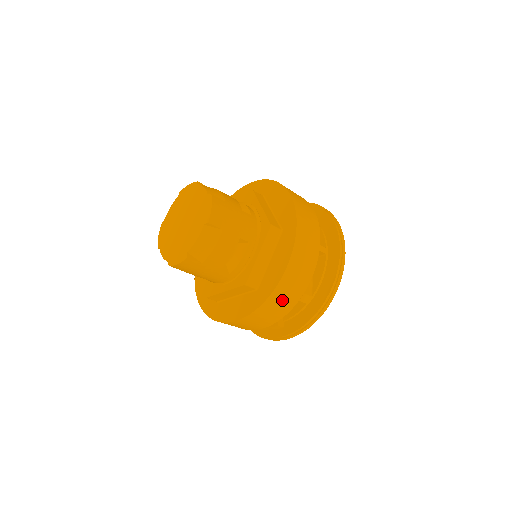
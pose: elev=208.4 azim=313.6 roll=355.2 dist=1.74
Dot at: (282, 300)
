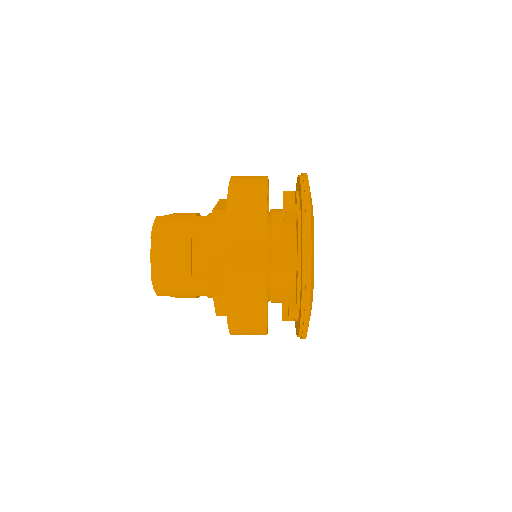
Dot at: (245, 272)
